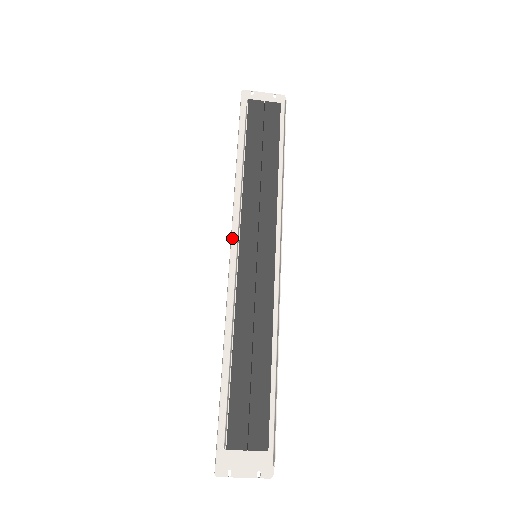
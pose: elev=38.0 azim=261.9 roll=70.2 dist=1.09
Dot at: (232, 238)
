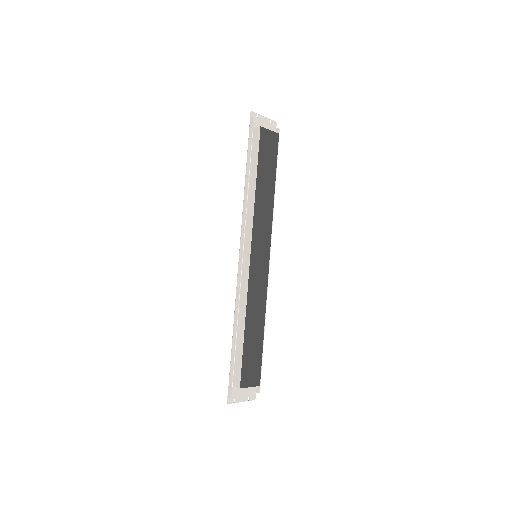
Dot at: (241, 240)
